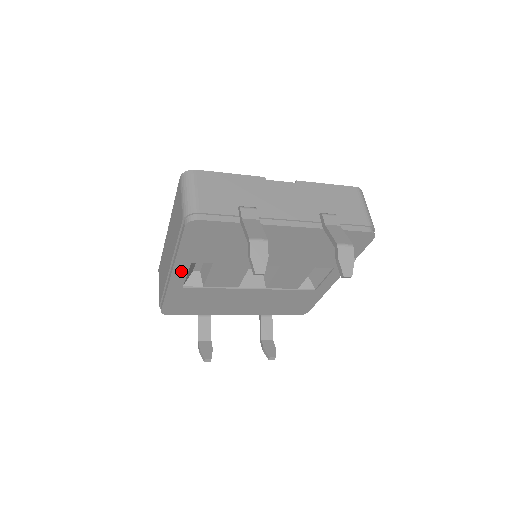
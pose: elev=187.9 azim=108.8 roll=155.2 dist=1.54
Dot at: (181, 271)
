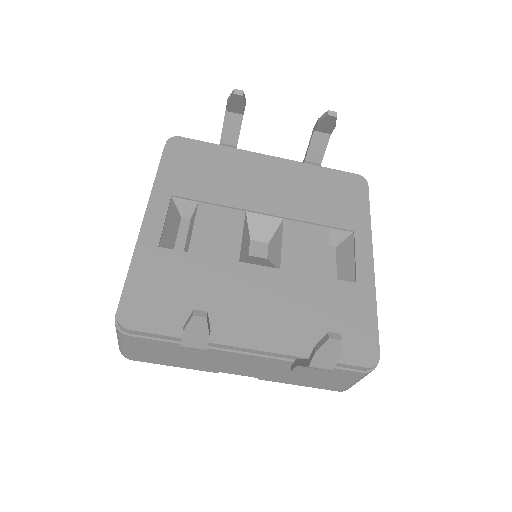
Dot at: (158, 211)
